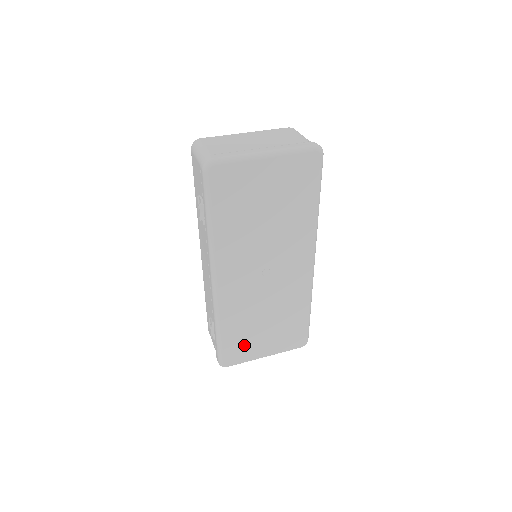
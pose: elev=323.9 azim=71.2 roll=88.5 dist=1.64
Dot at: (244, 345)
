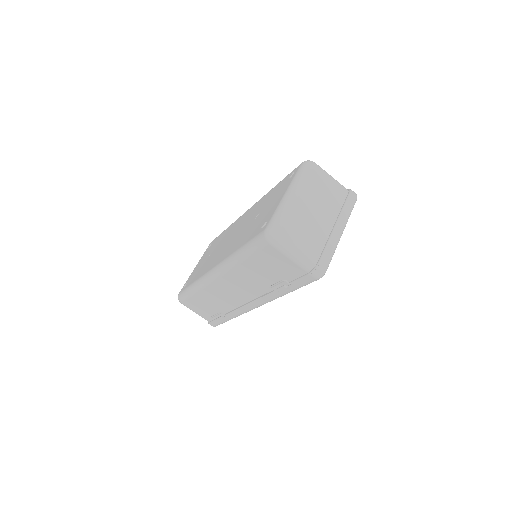
Dot at: occluded
